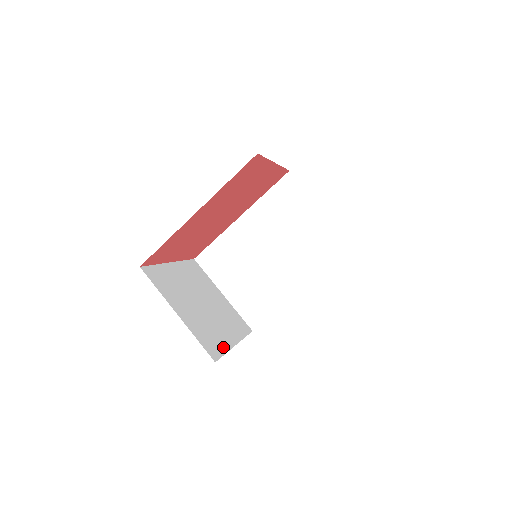
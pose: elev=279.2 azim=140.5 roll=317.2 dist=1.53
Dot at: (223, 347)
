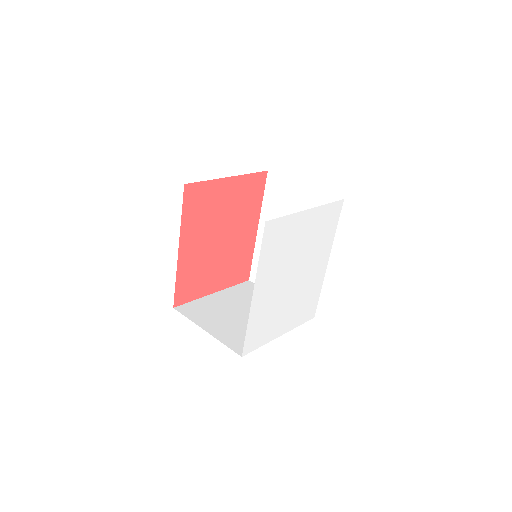
Dot at: occluded
